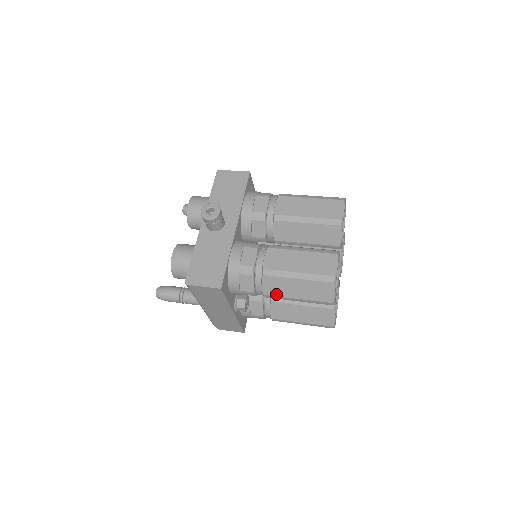
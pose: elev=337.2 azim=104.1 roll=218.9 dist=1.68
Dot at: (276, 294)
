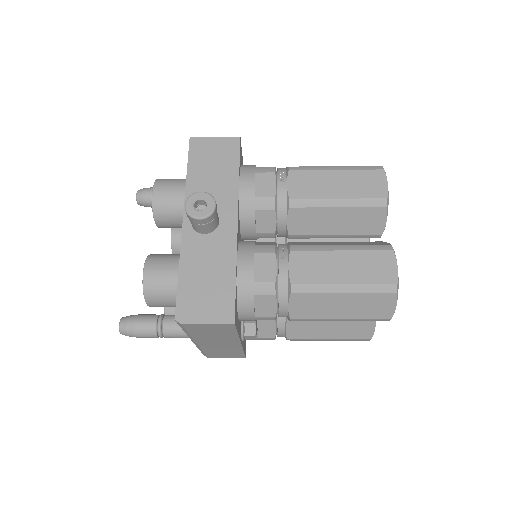
Dot at: (309, 316)
